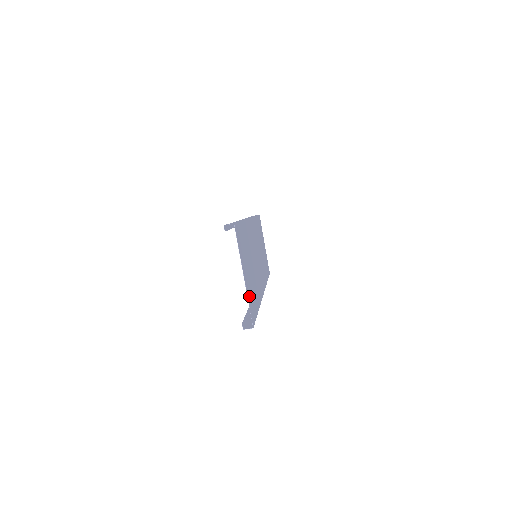
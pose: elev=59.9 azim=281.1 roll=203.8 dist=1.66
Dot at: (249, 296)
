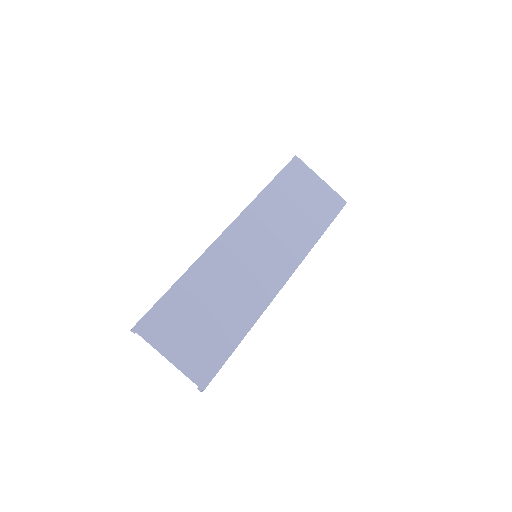
Dot at: (192, 363)
